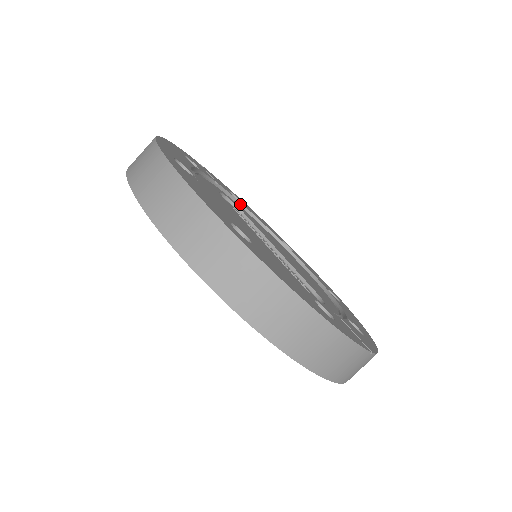
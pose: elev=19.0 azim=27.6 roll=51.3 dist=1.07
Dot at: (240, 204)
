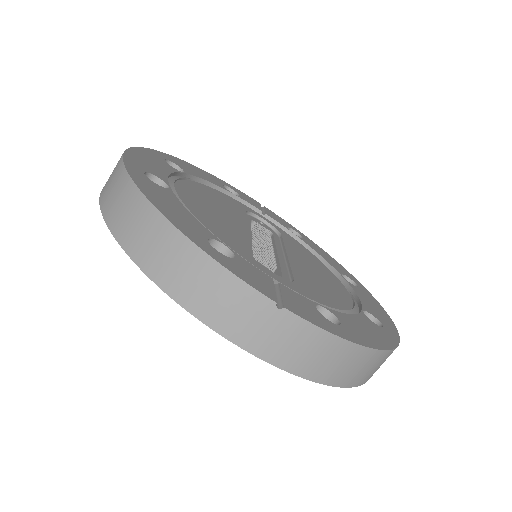
Dot at: (296, 237)
